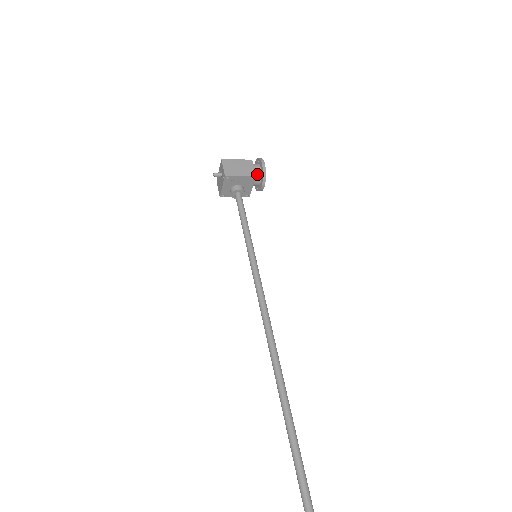
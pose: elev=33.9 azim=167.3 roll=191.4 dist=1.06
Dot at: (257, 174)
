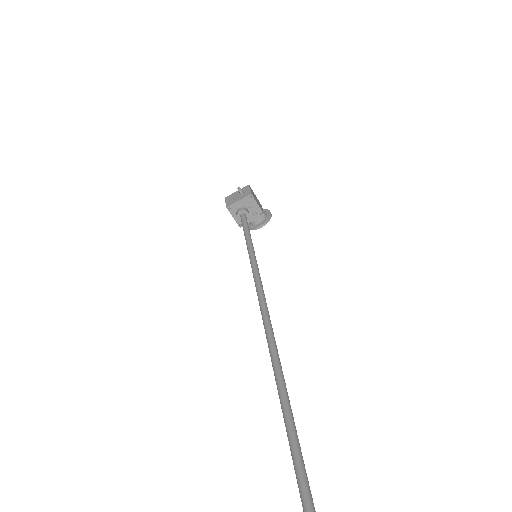
Dot at: (263, 215)
